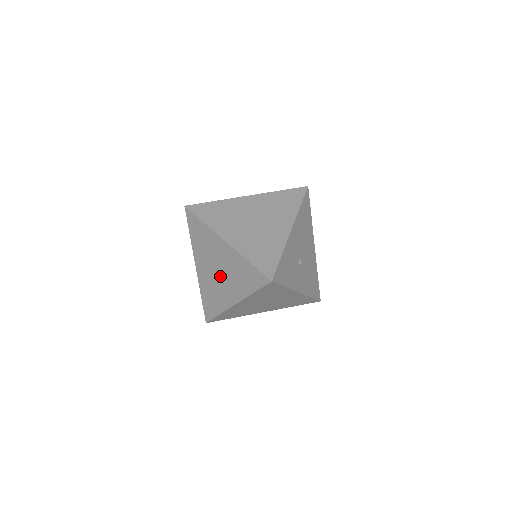
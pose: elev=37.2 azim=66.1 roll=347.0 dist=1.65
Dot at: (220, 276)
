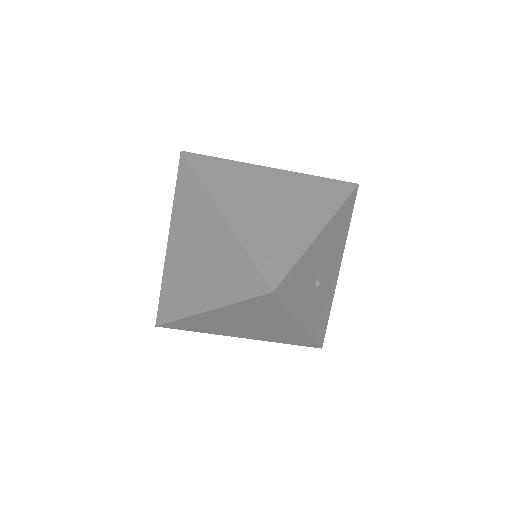
Dot at: (197, 264)
